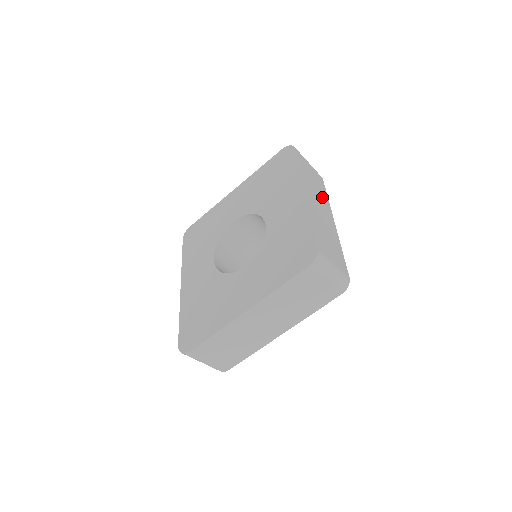
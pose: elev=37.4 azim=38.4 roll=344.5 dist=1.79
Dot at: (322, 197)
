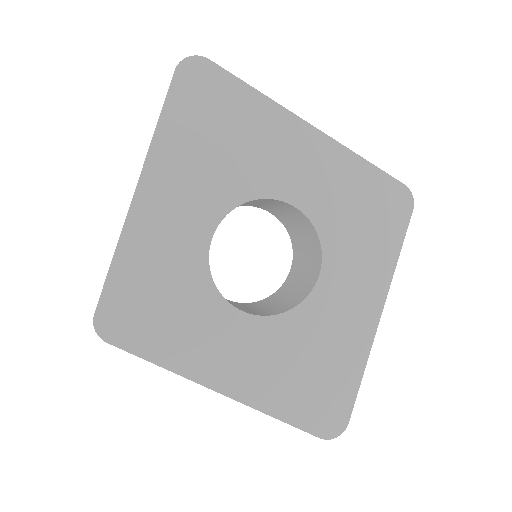
Dot at: occluded
